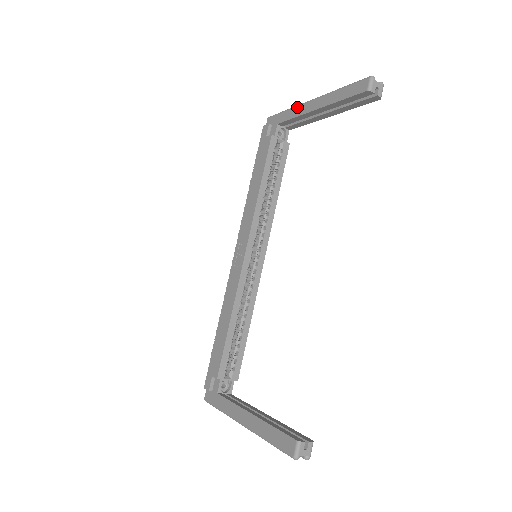
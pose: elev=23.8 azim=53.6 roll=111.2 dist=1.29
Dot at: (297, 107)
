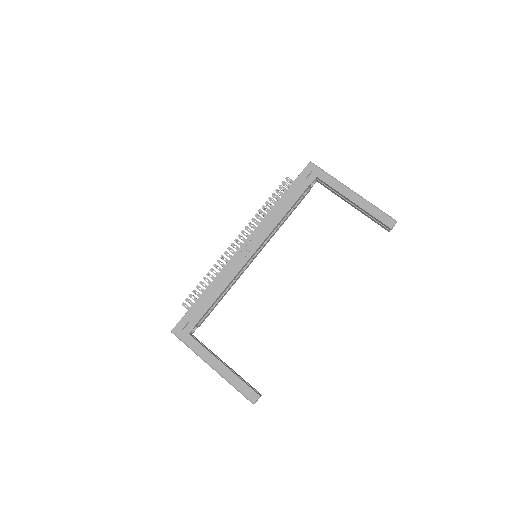
Dot at: (339, 183)
